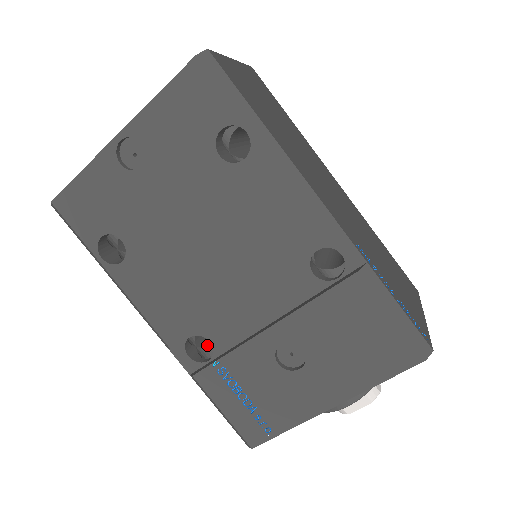
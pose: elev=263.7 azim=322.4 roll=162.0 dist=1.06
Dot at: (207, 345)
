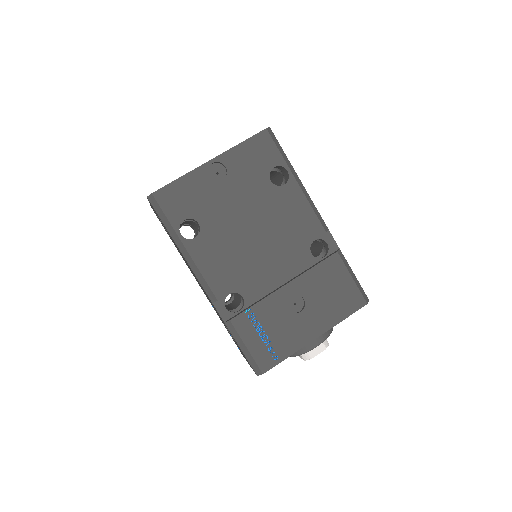
Dot at: (228, 309)
